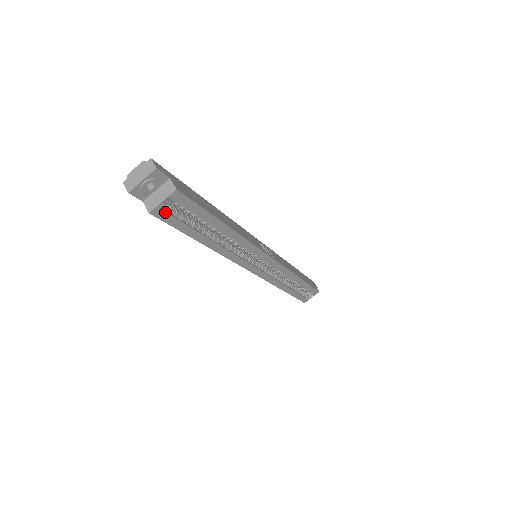
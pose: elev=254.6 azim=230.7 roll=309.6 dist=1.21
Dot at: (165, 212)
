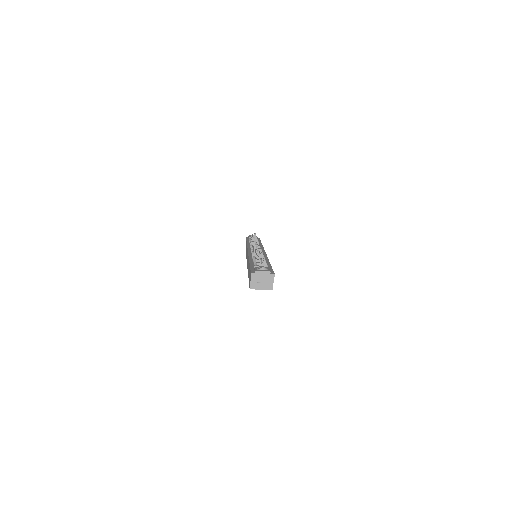
Dot at: occluded
